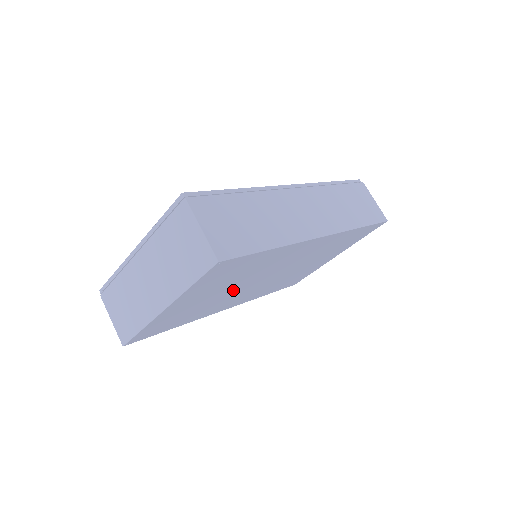
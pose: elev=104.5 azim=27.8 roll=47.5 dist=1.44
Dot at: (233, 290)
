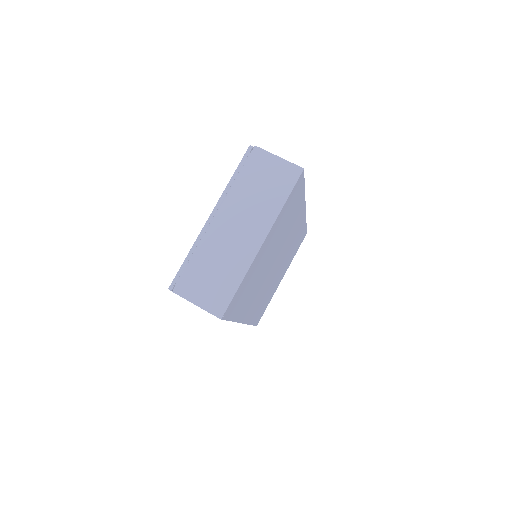
Dot at: (268, 264)
